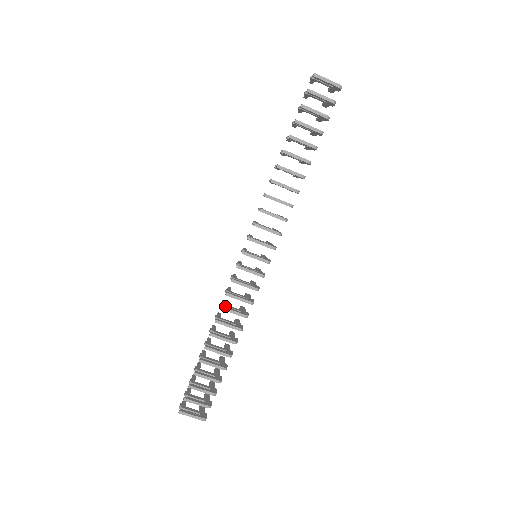
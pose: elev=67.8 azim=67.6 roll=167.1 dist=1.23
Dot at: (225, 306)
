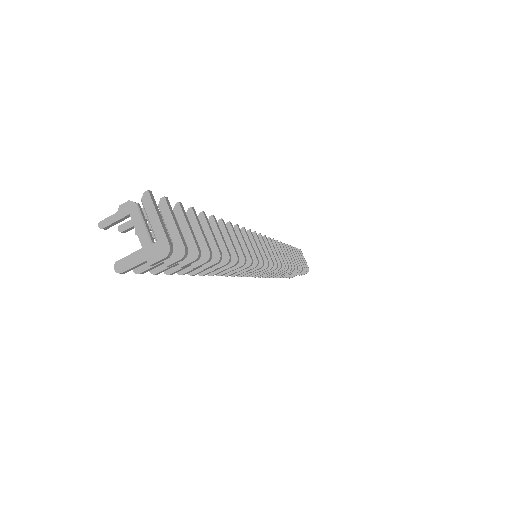
Dot at: occluded
